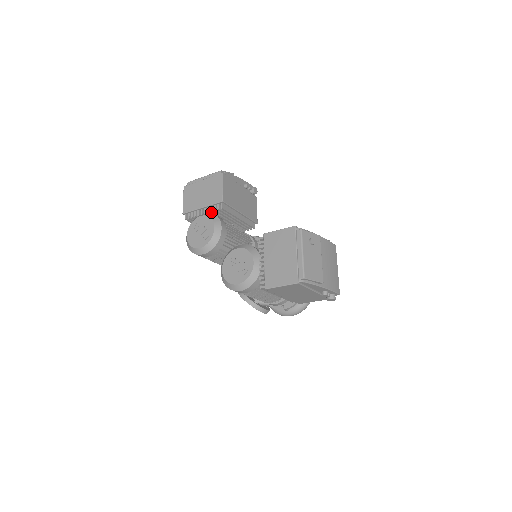
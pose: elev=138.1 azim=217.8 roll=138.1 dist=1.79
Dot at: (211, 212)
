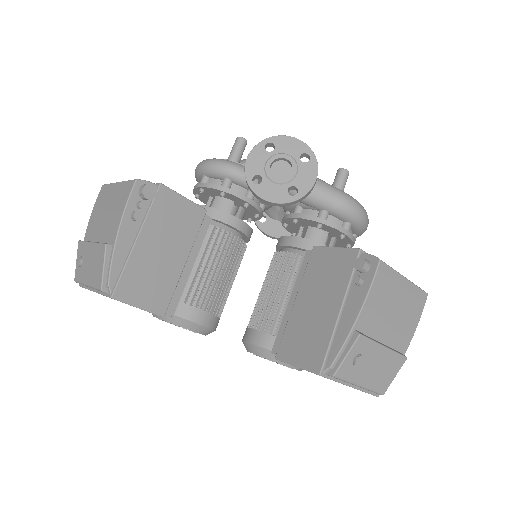
Dot at: occluded
